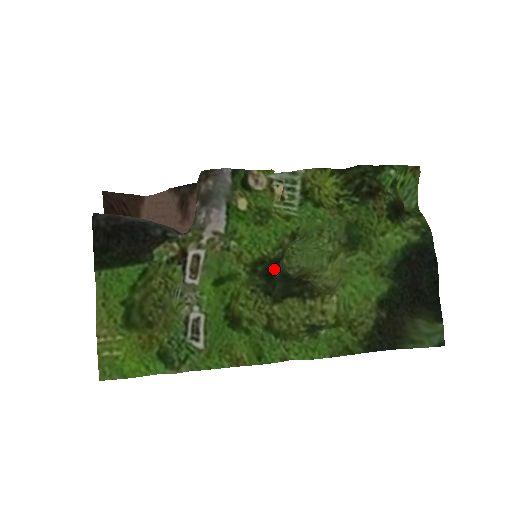
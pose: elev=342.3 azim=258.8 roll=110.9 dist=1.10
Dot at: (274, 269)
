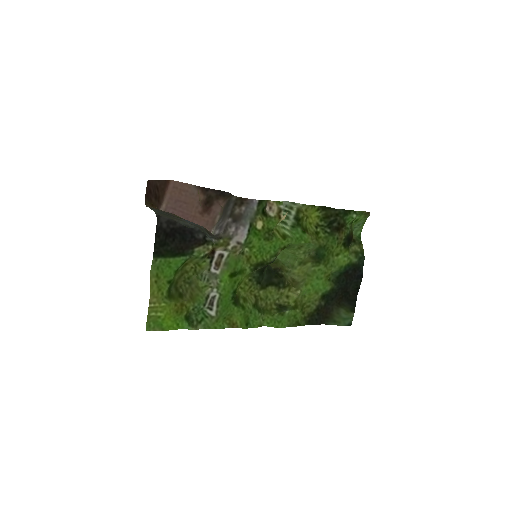
Dot at: occluded
